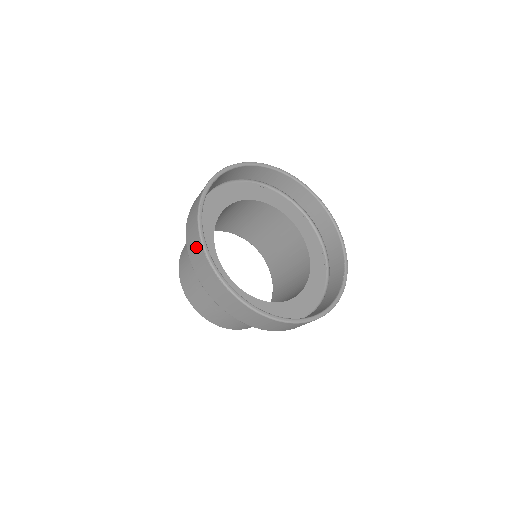
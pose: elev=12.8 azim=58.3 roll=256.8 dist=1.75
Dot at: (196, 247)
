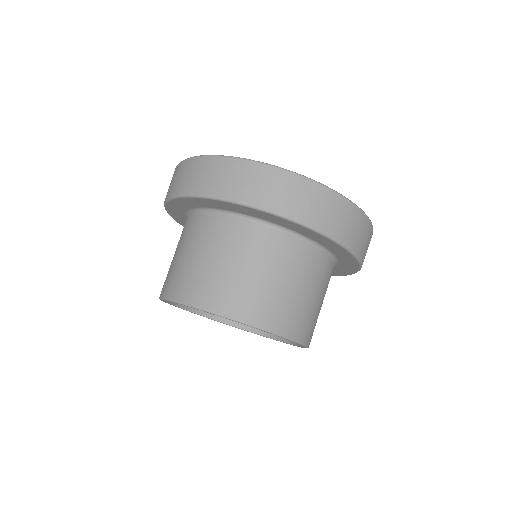
Dot at: (183, 171)
